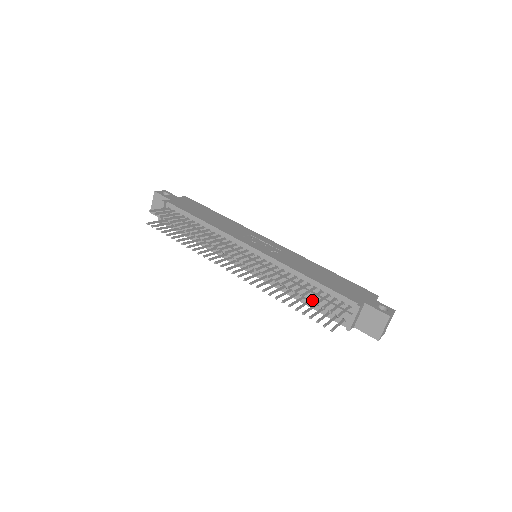
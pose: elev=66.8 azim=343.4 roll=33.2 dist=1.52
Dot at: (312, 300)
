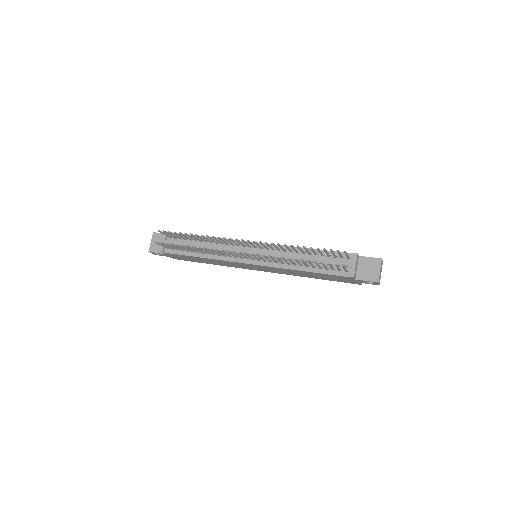
Dot at: (316, 266)
